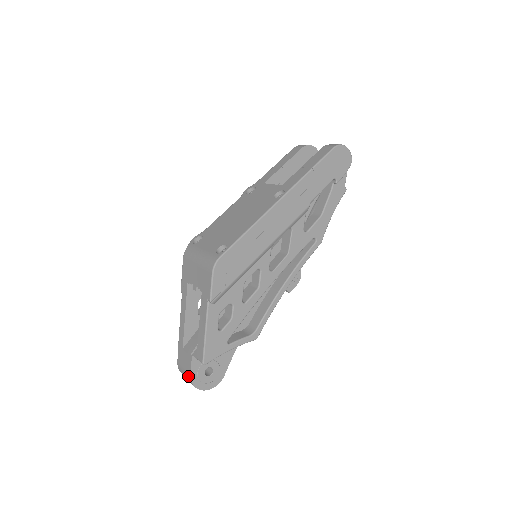
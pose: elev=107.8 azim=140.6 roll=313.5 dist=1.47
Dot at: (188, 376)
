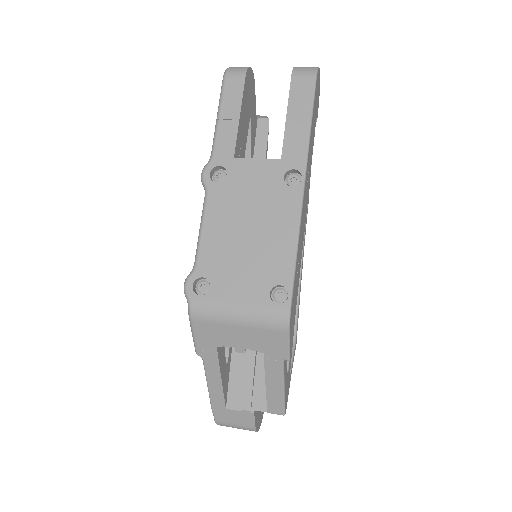
Dot at: (249, 429)
